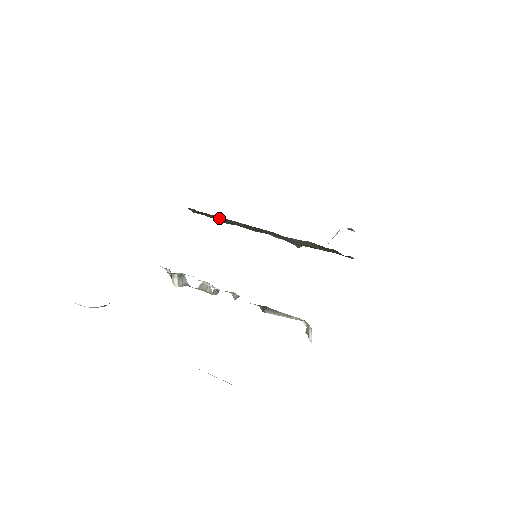
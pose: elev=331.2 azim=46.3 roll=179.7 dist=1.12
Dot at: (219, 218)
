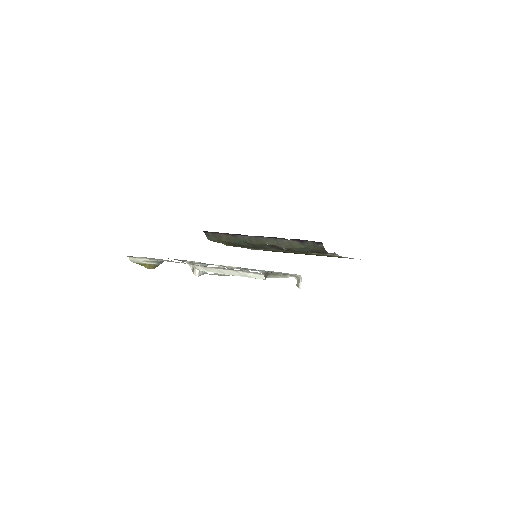
Dot at: (229, 236)
